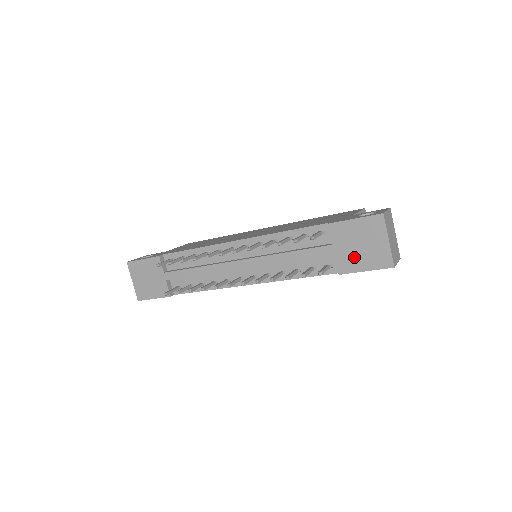
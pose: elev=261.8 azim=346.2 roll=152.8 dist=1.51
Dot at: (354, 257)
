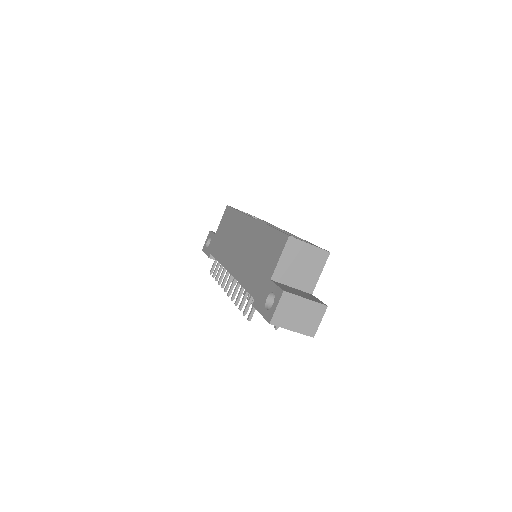
Dot at: occluded
